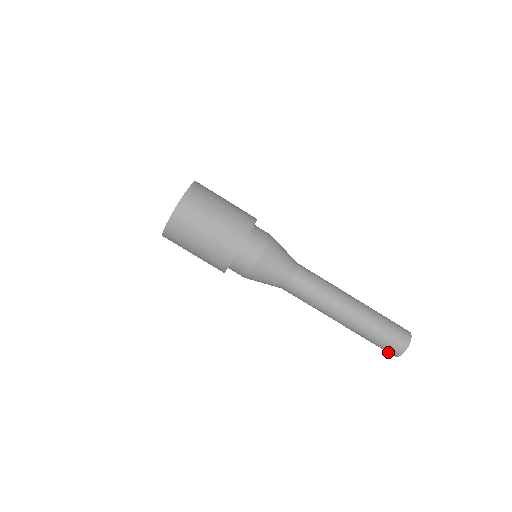
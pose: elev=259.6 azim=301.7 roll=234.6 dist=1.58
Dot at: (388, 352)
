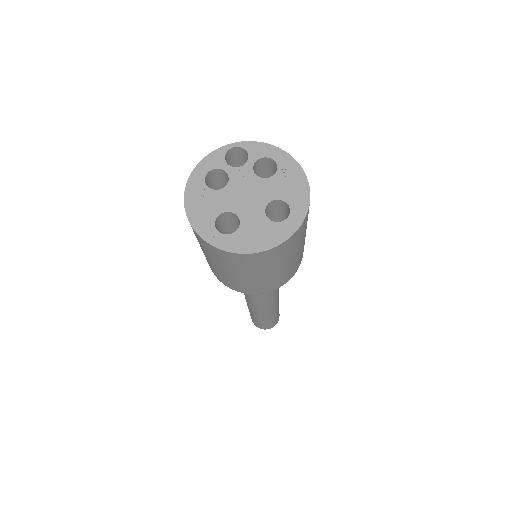
Dot at: occluded
